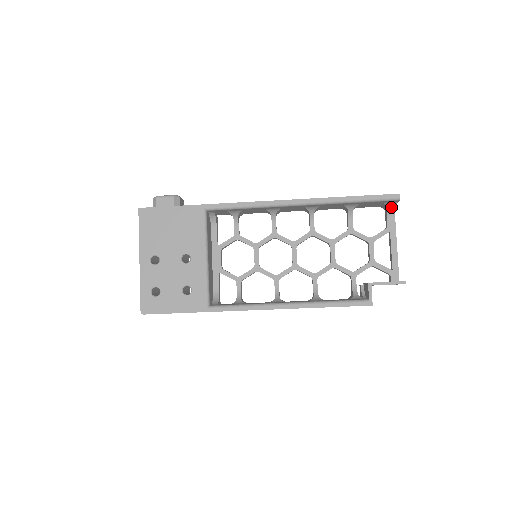
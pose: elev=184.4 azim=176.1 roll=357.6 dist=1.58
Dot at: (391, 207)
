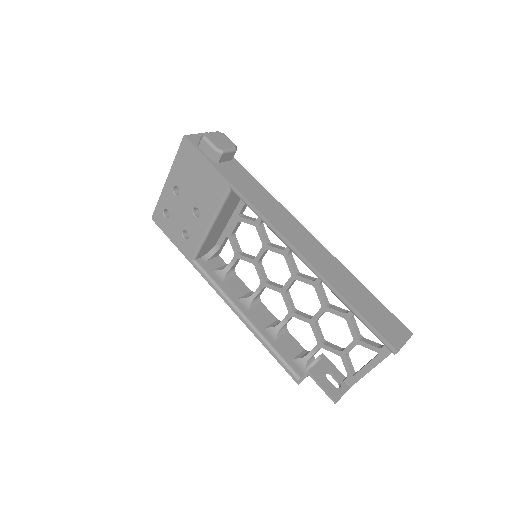
Dot at: occluded
